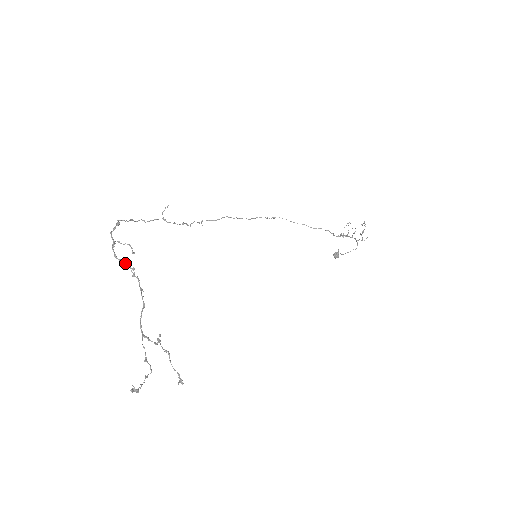
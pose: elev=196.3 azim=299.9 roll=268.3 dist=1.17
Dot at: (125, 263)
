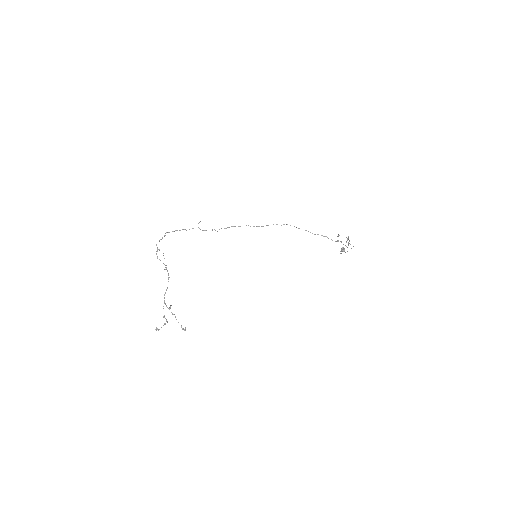
Dot at: occluded
